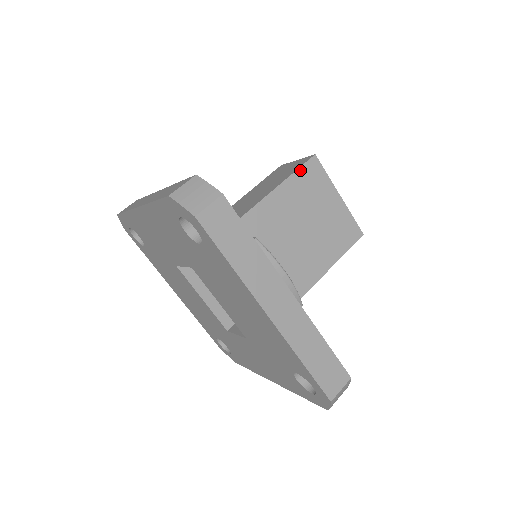
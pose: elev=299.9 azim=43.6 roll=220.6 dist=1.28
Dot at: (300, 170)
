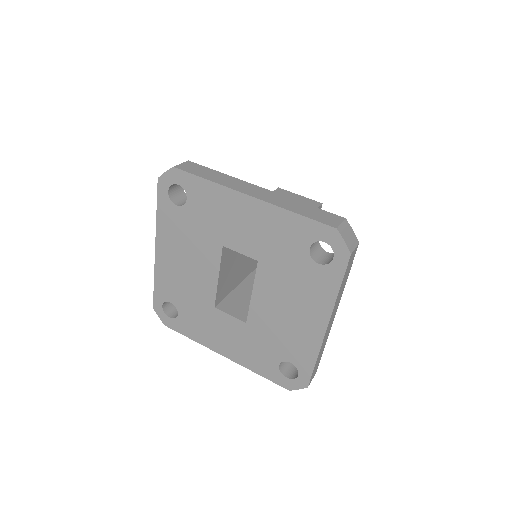
Dot at: occluded
